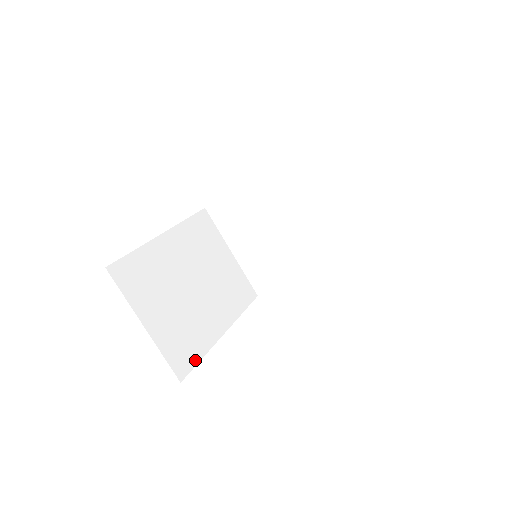
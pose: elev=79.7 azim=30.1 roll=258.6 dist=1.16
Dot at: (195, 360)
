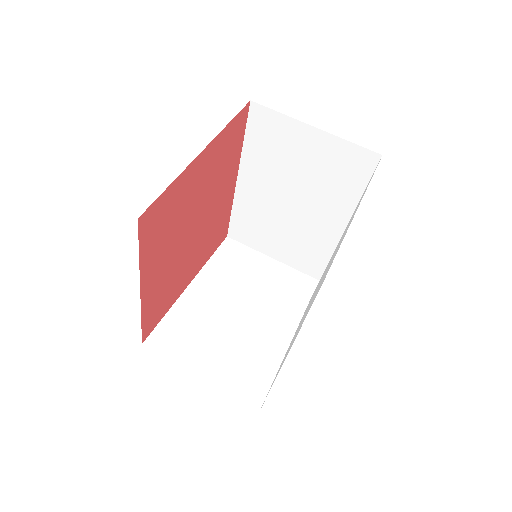
Dot at: (270, 380)
